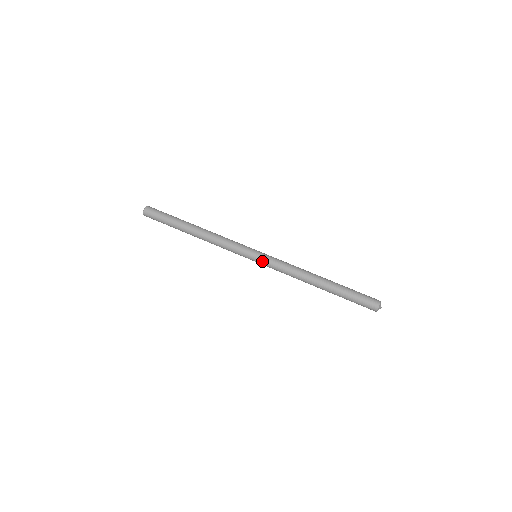
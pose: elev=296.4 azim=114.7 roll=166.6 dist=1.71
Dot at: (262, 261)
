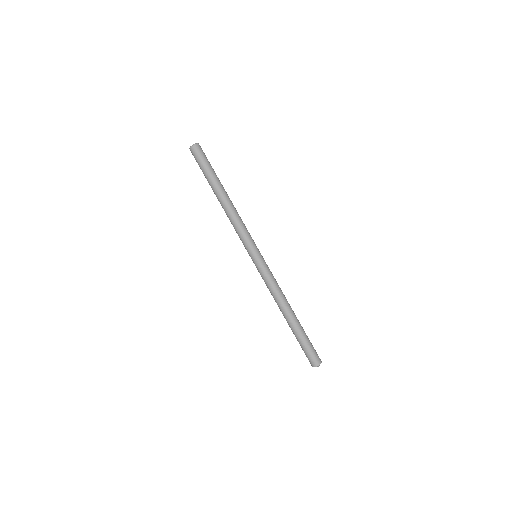
Dot at: (258, 264)
